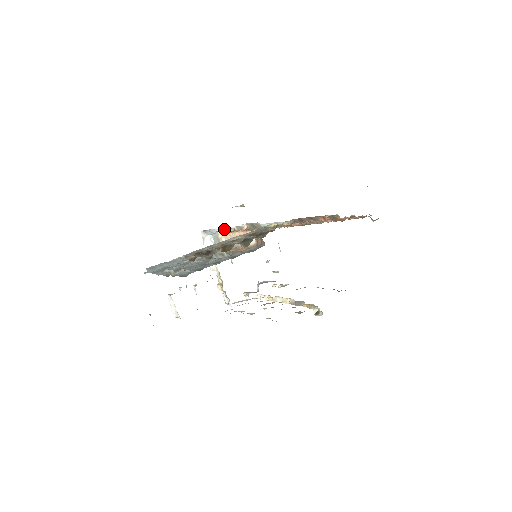
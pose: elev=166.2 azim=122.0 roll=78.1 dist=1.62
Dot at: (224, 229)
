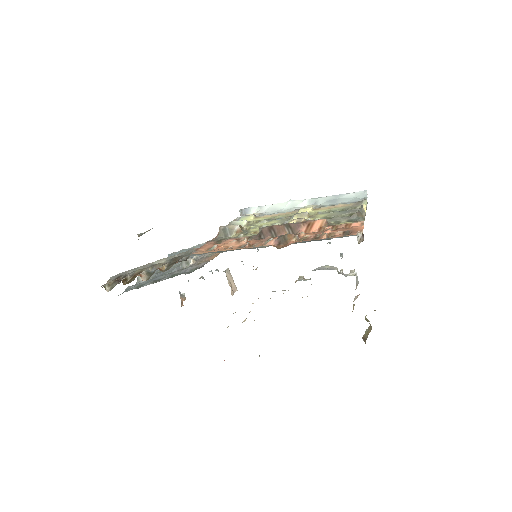
Dot at: (263, 207)
